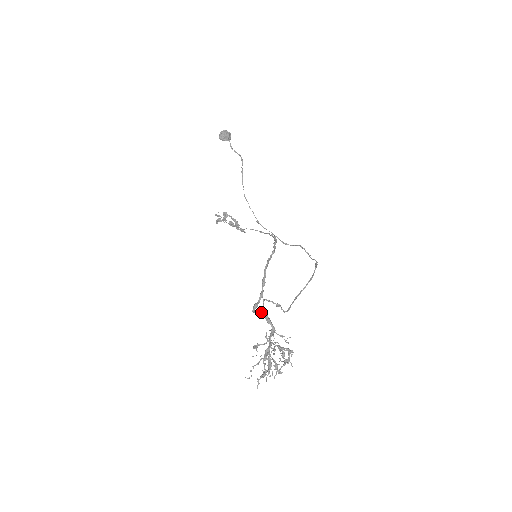
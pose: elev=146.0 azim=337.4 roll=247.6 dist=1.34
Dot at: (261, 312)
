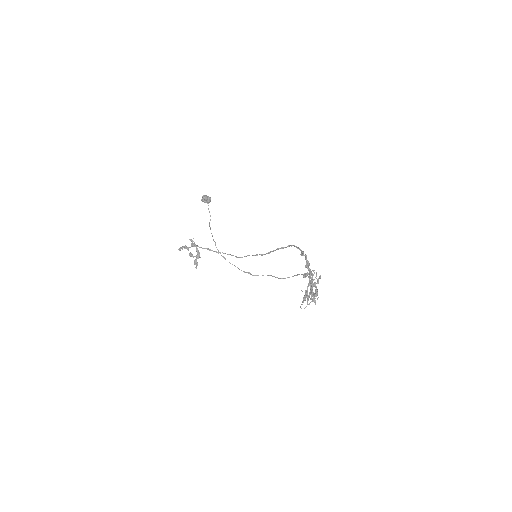
Dot at: (306, 259)
